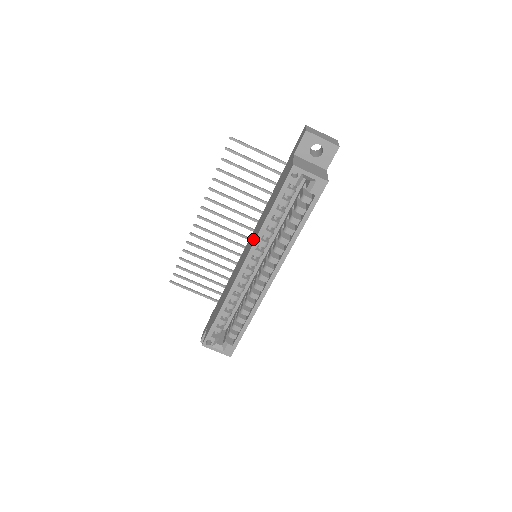
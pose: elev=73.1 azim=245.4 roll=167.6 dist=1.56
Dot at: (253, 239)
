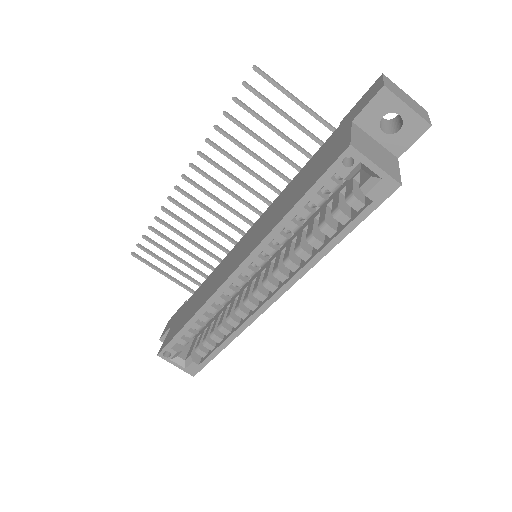
Dot at: (256, 237)
